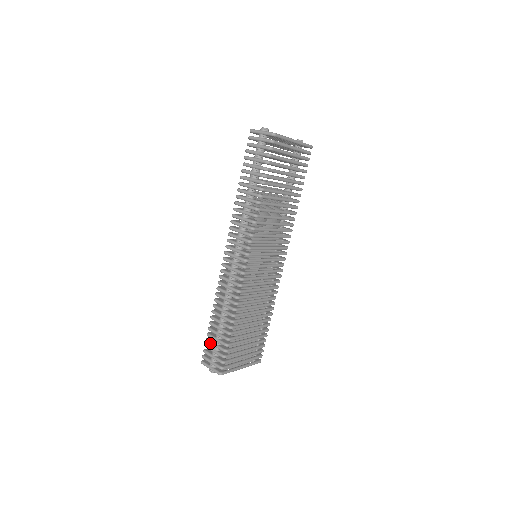
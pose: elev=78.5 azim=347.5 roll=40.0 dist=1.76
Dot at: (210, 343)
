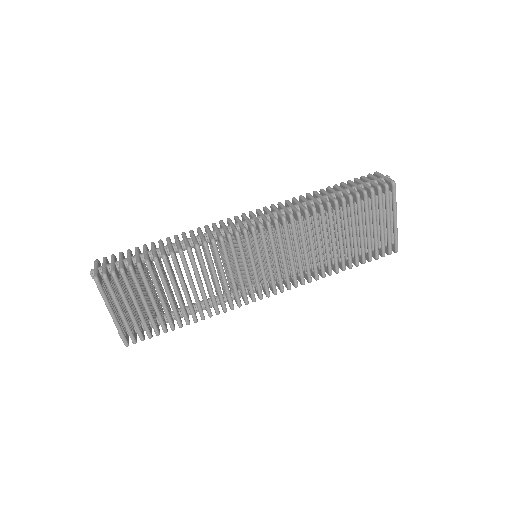
Dot at: (128, 253)
